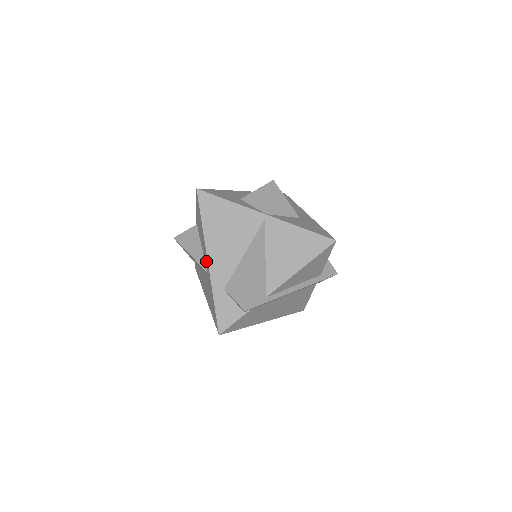
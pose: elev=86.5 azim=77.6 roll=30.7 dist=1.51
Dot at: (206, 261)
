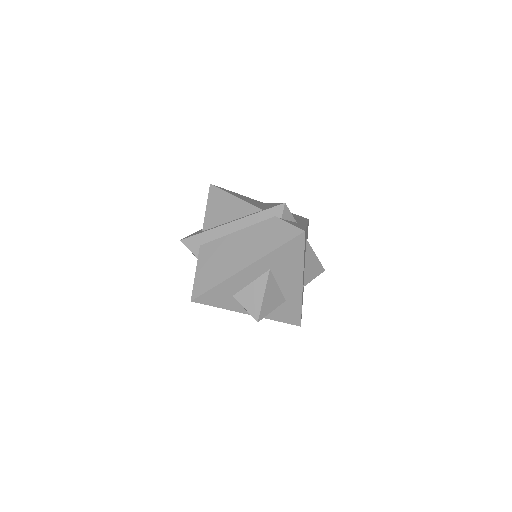
Dot at: occluded
